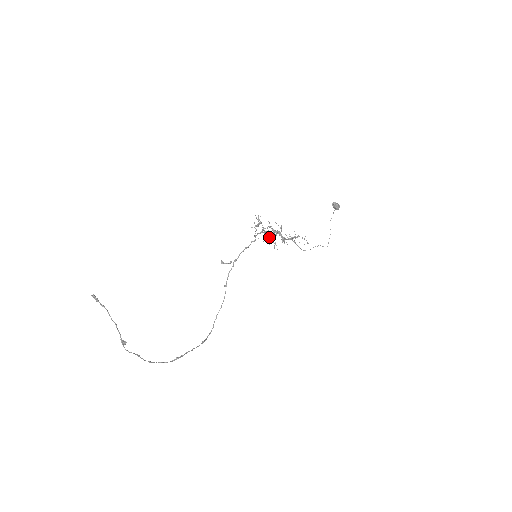
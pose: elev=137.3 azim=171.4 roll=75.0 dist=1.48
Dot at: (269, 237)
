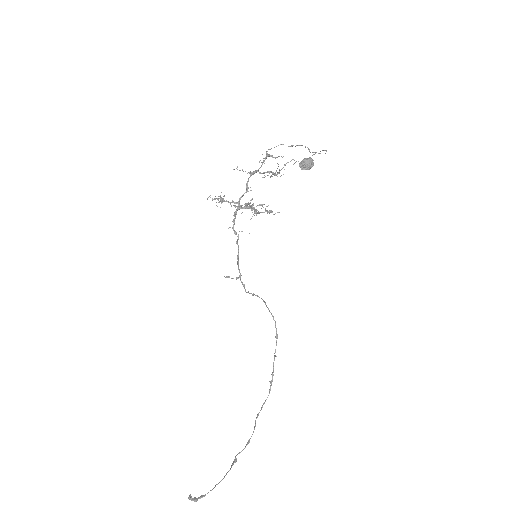
Dot at: (247, 204)
